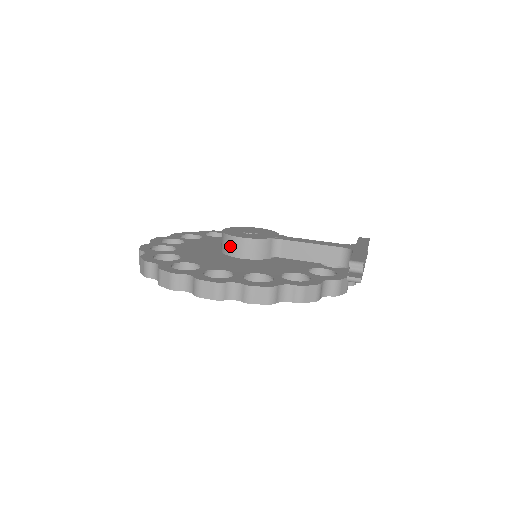
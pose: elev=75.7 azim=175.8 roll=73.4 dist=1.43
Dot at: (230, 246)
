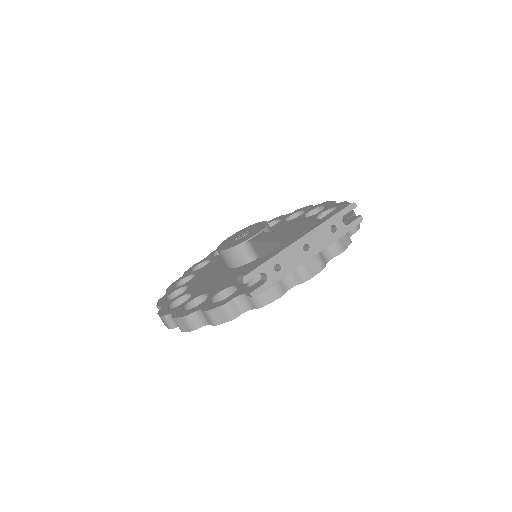
Dot at: occluded
